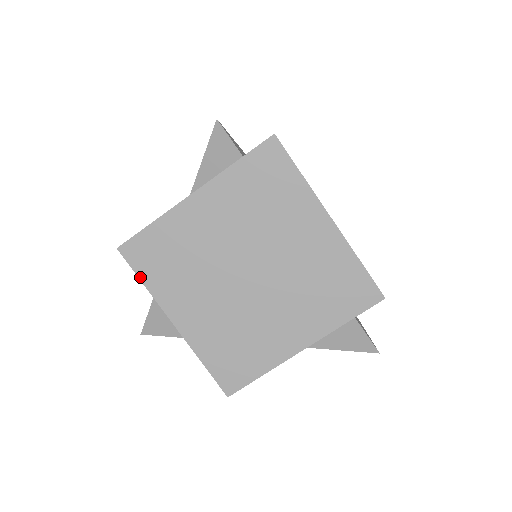
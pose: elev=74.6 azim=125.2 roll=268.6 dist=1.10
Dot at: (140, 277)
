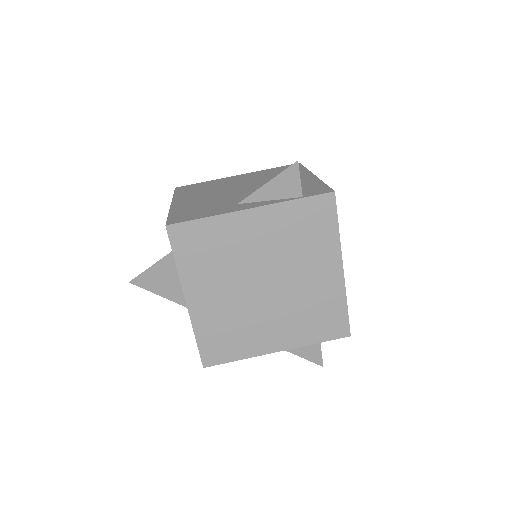
Dot at: (175, 256)
